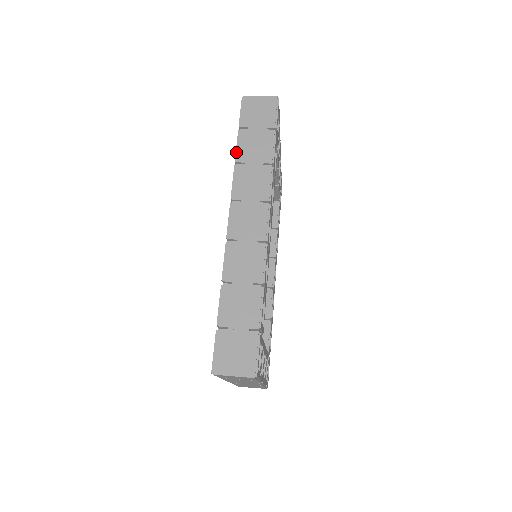
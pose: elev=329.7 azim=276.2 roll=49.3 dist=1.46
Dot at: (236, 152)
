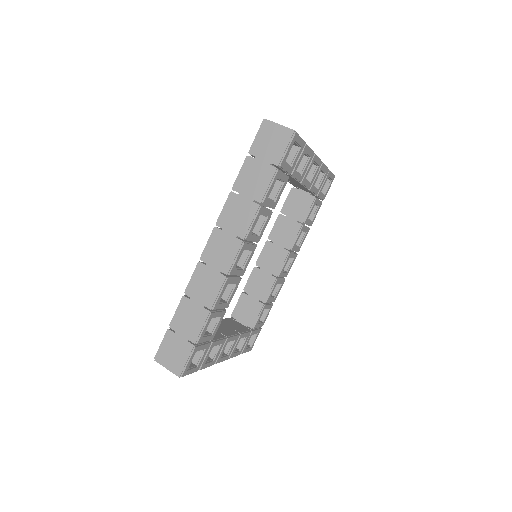
Dot at: (236, 179)
